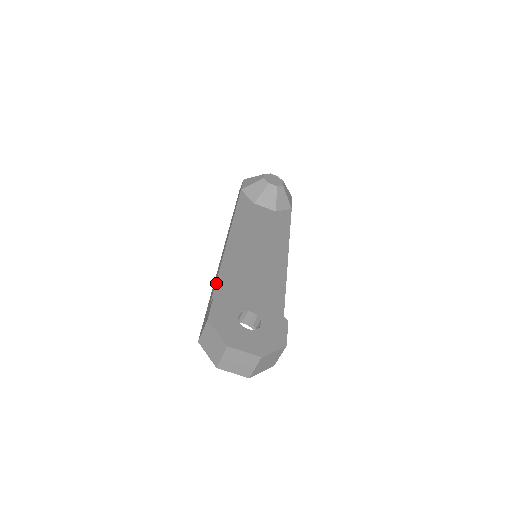
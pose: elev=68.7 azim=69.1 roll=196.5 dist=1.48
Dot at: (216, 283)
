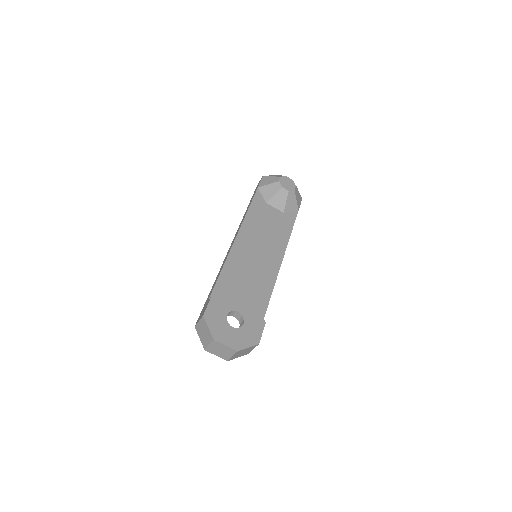
Dot at: (217, 280)
